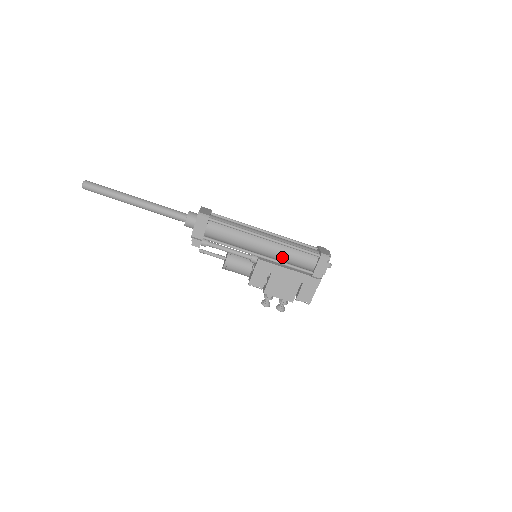
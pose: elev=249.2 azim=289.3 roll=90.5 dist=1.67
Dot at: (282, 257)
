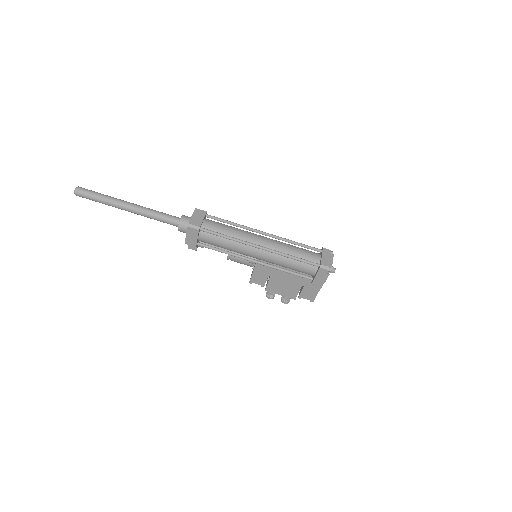
Dot at: (279, 264)
